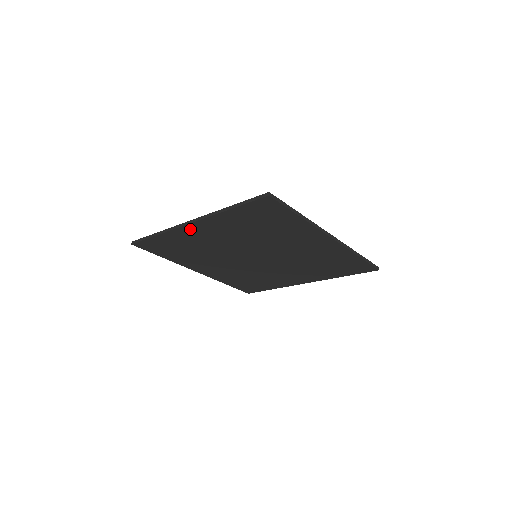
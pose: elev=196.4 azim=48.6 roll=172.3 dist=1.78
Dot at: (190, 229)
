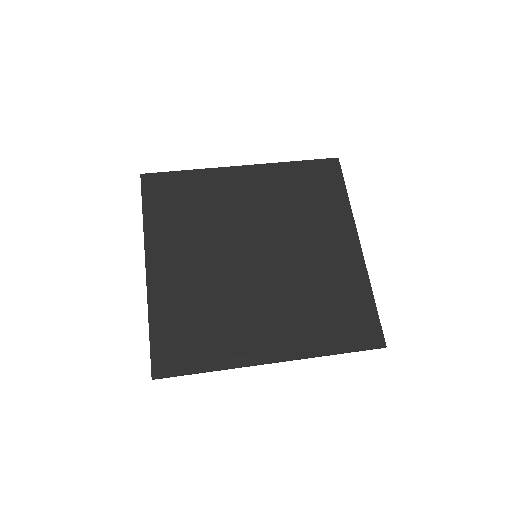
Dot at: (259, 354)
